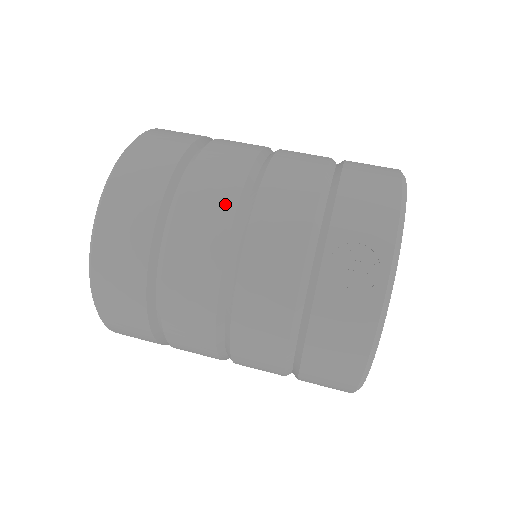
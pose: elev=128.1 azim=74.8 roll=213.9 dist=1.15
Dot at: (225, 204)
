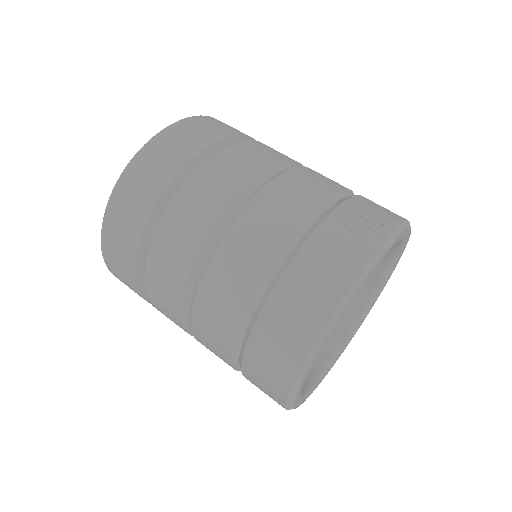
Dot at: (276, 157)
